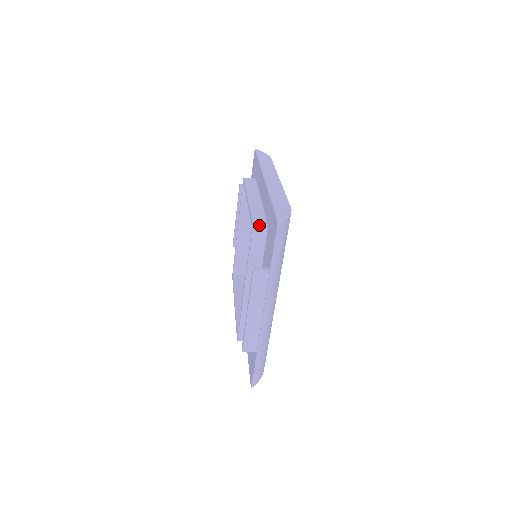
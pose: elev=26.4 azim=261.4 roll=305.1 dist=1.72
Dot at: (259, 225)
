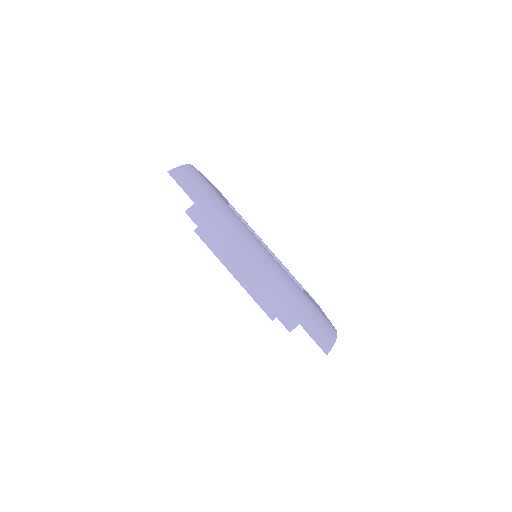
Dot at: (191, 207)
